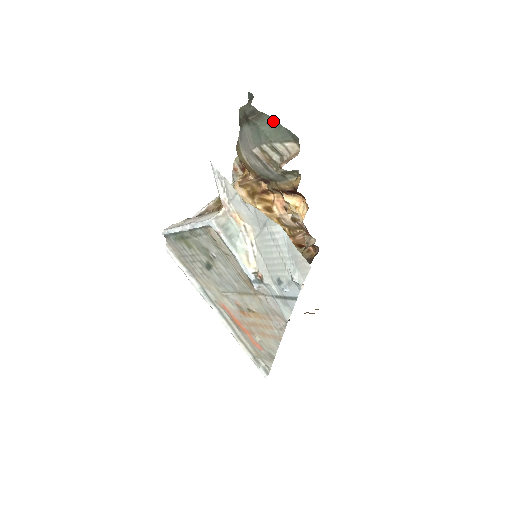
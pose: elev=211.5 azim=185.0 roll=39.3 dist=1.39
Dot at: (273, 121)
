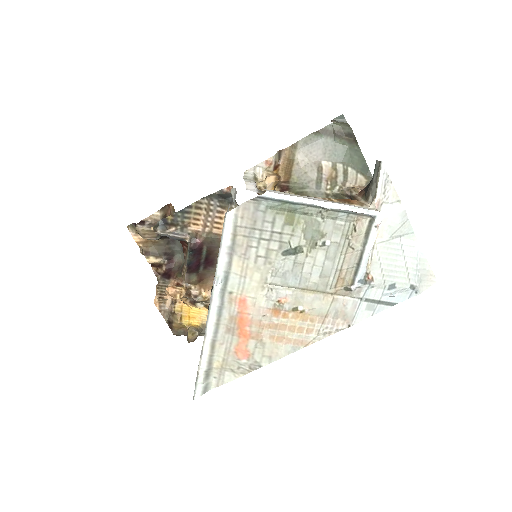
Dot at: (360, 152)
